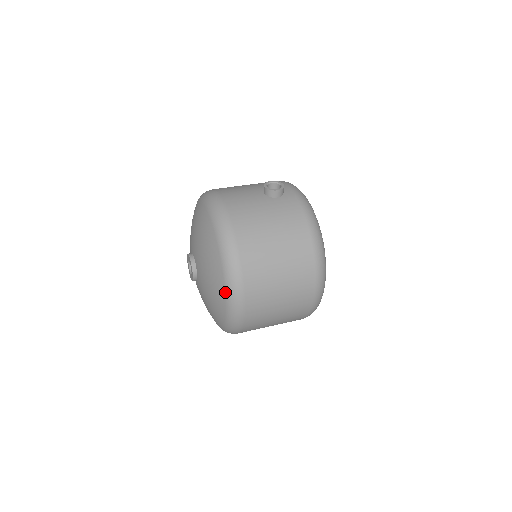
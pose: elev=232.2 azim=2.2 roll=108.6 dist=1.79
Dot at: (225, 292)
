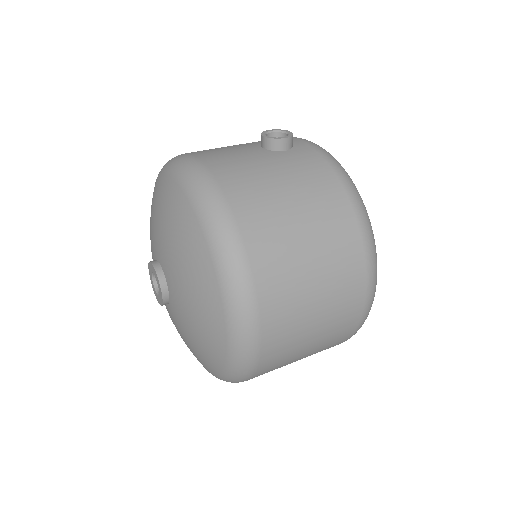
Dot at: (223, 309)
